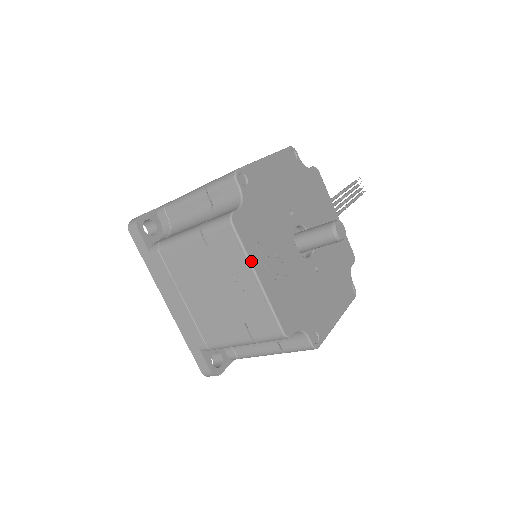
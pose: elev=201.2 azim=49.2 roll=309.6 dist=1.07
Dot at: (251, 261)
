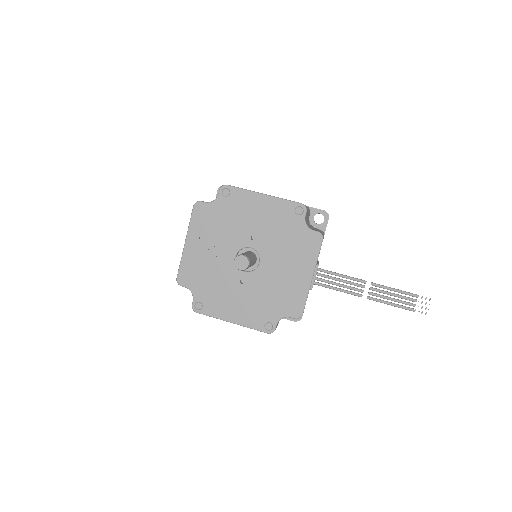
Dot at: (189, 231)
